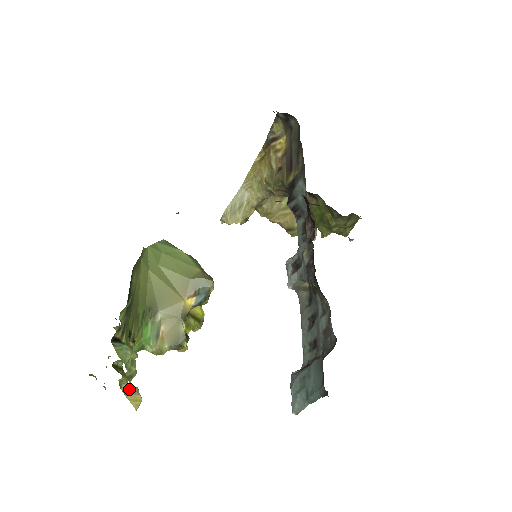
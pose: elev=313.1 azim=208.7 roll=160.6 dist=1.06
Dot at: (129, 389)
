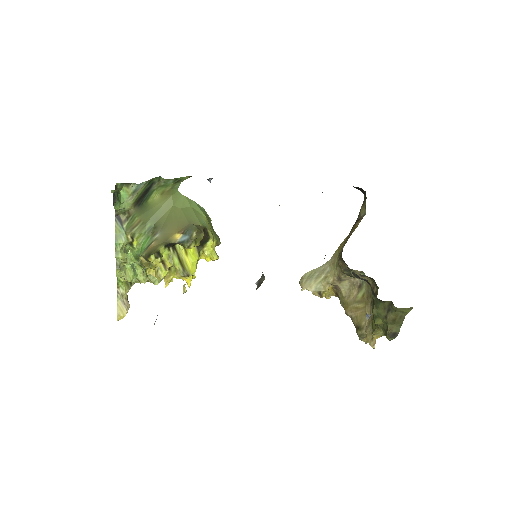
Dot at: (124, 298)
